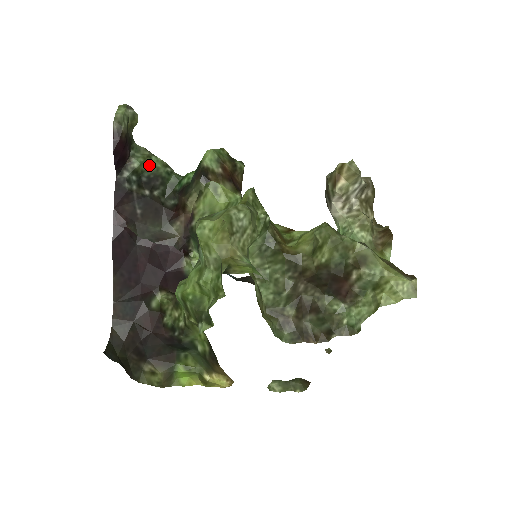
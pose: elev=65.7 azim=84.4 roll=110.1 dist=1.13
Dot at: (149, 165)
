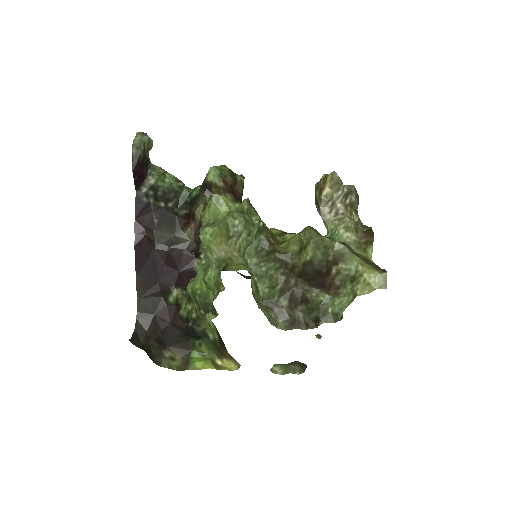
Dot at: (164, 181)
